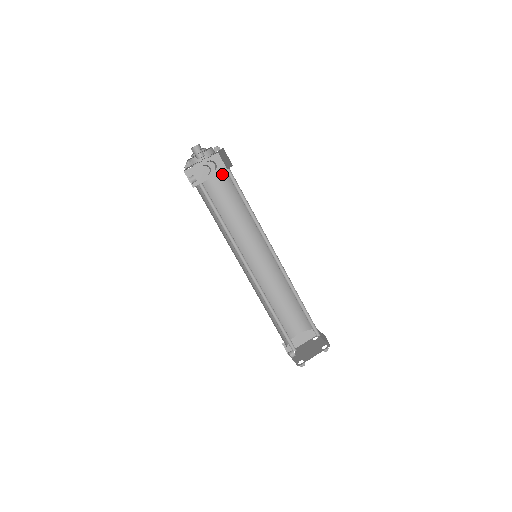
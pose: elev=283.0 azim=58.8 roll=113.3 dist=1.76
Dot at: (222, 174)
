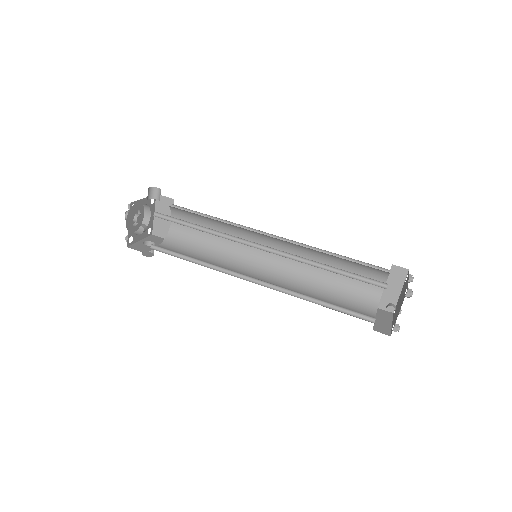
Dot at: (168, 238)
